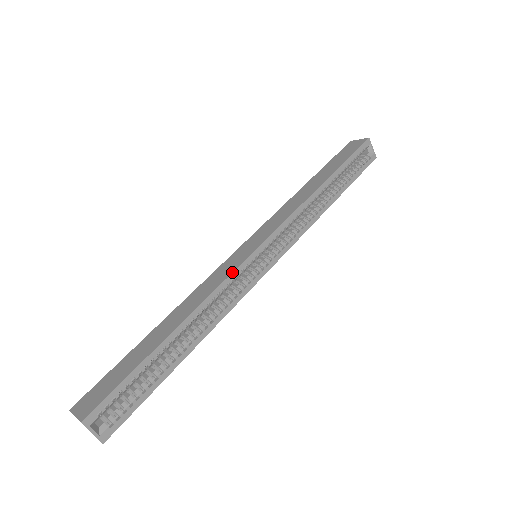
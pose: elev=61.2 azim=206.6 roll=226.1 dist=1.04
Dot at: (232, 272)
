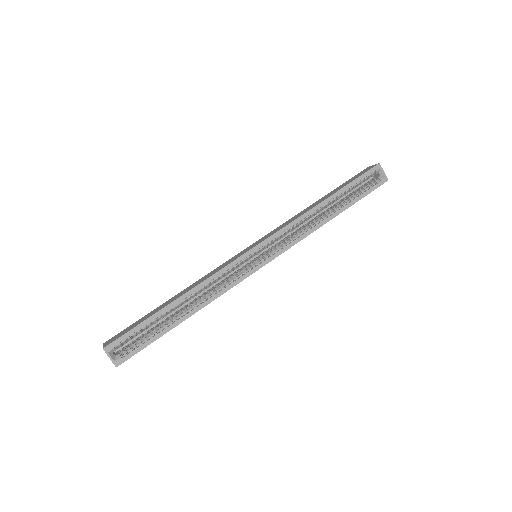
Dot at: (227, 265)
